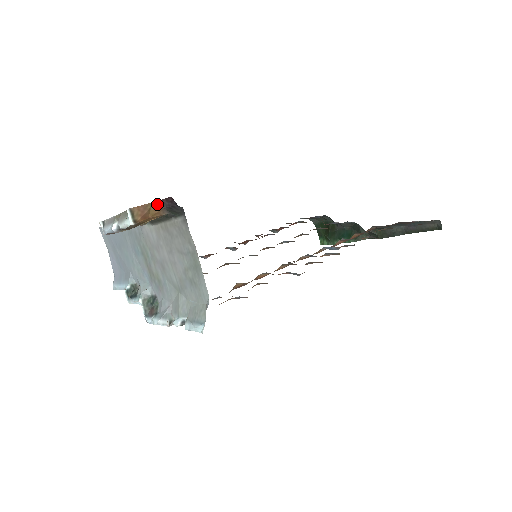
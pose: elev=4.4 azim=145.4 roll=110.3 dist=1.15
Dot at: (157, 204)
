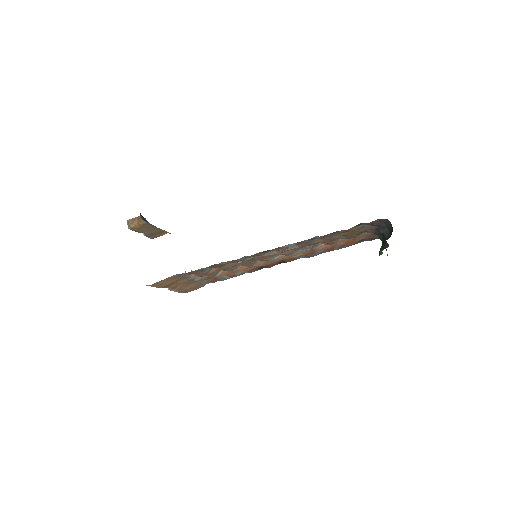
Dot at: (139, 217)
